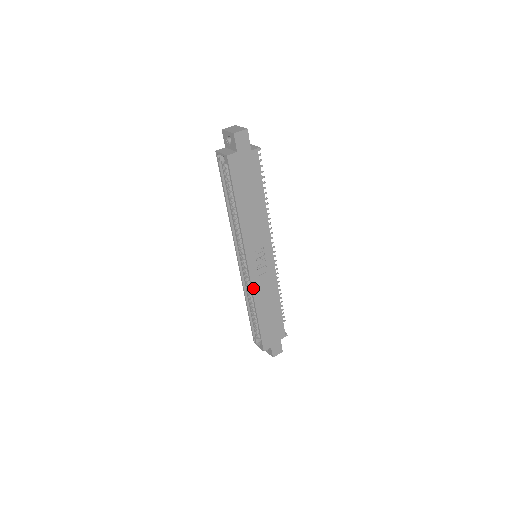
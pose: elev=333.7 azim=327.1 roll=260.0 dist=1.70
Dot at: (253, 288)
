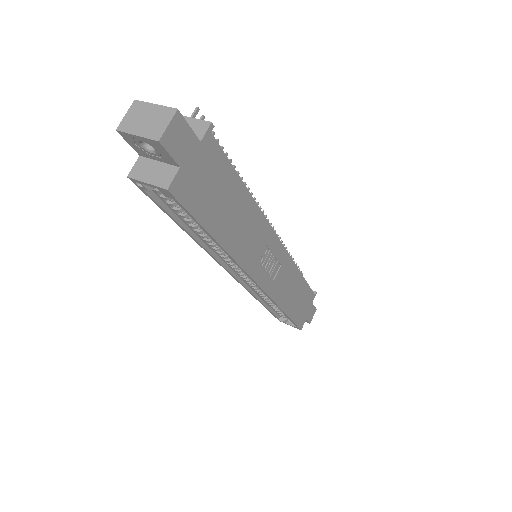
Dot at: (272, 297)
